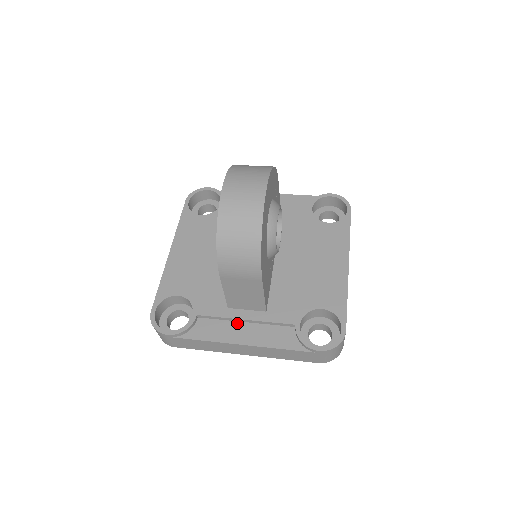
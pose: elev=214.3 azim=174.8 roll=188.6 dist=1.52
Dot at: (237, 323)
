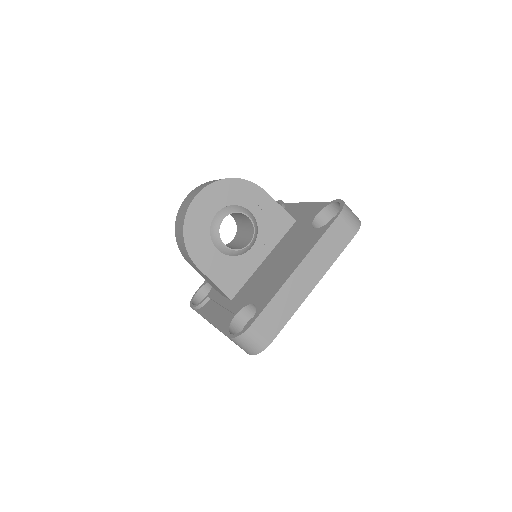
Dot at: (219, 307)
